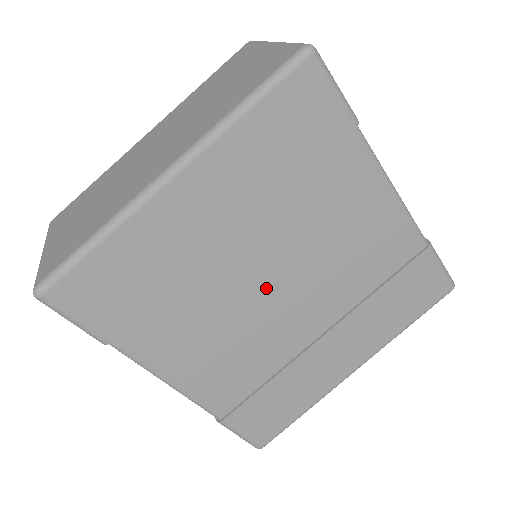
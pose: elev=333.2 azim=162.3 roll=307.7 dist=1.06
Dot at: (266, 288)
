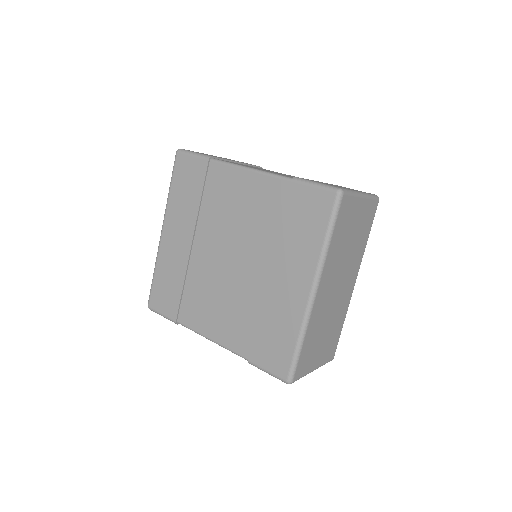
Dot at: (222, 261)
